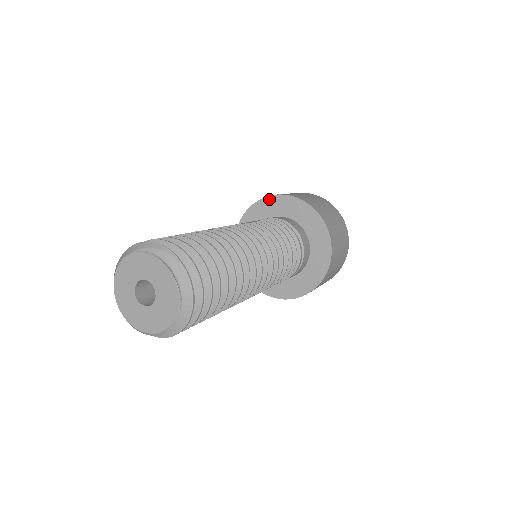
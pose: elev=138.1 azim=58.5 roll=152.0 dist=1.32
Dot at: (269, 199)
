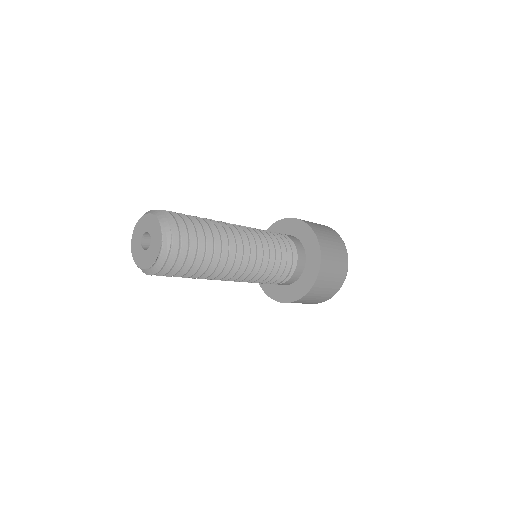
Dot at: (313, 234)
